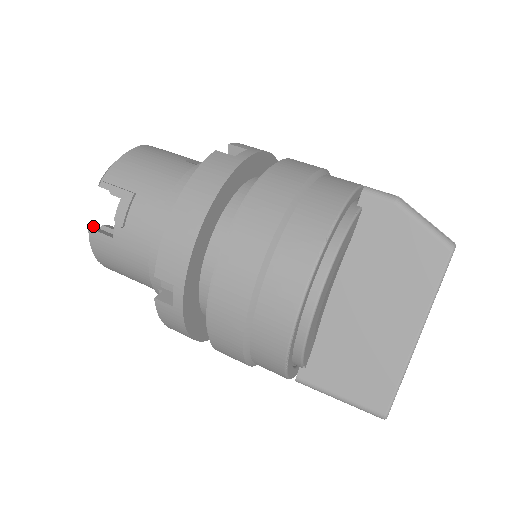
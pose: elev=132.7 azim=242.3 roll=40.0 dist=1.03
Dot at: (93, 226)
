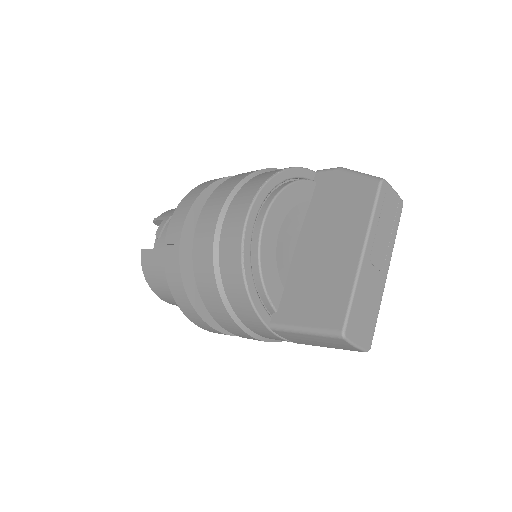
Dot at: occluded
